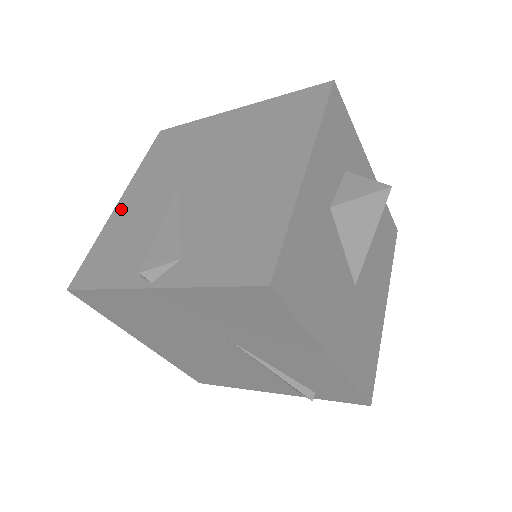
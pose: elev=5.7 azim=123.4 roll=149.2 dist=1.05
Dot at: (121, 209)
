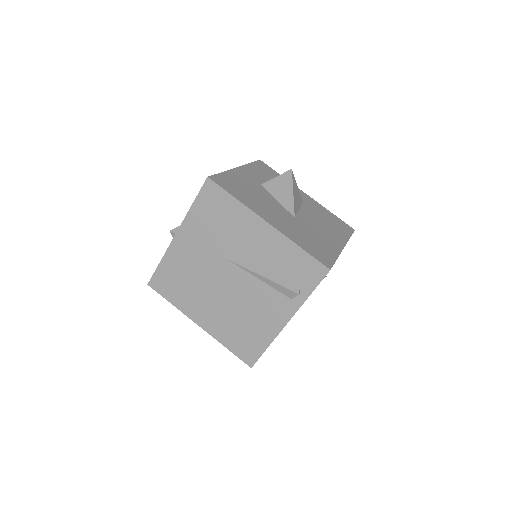
Dot at: occluded
